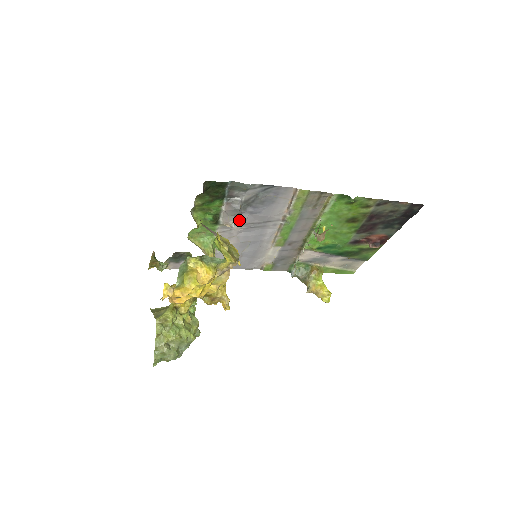
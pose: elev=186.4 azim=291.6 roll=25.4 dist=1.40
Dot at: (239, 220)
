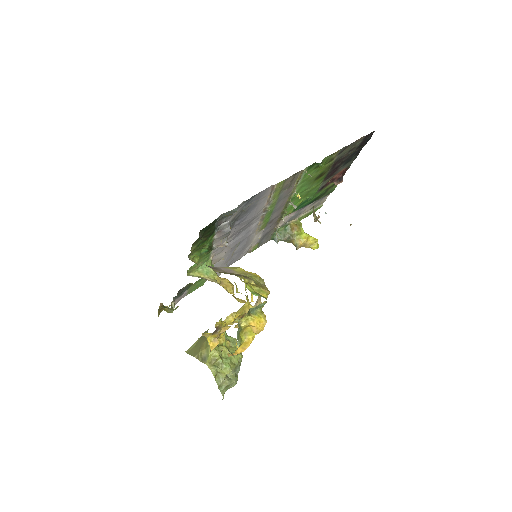
Dot at: (229, 236)
